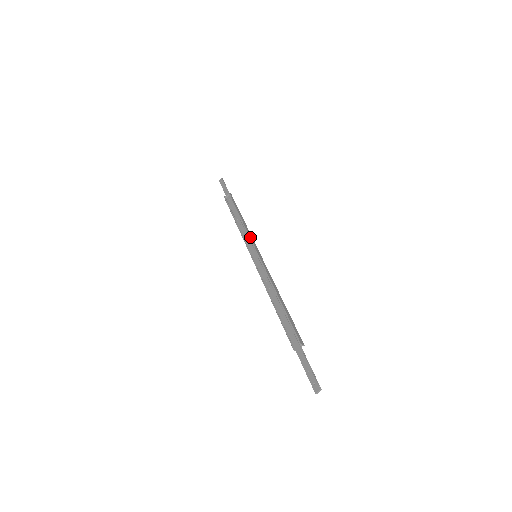
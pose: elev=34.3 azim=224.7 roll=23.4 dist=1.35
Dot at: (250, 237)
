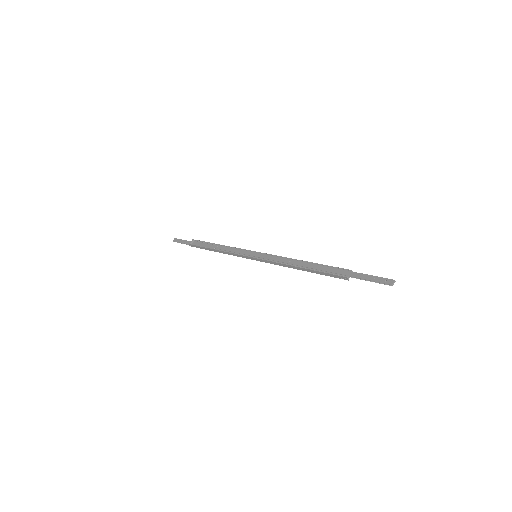
Dot at: (241, 249)
